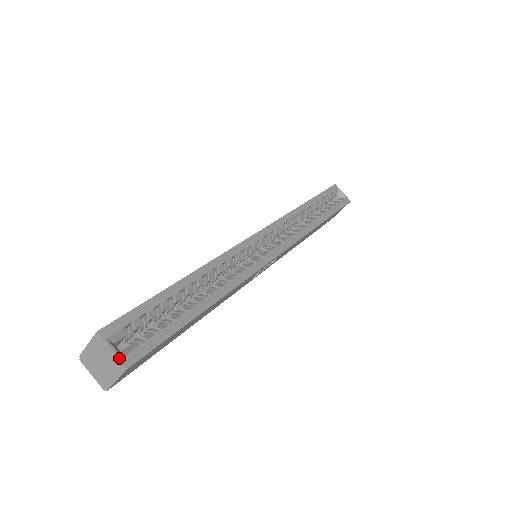
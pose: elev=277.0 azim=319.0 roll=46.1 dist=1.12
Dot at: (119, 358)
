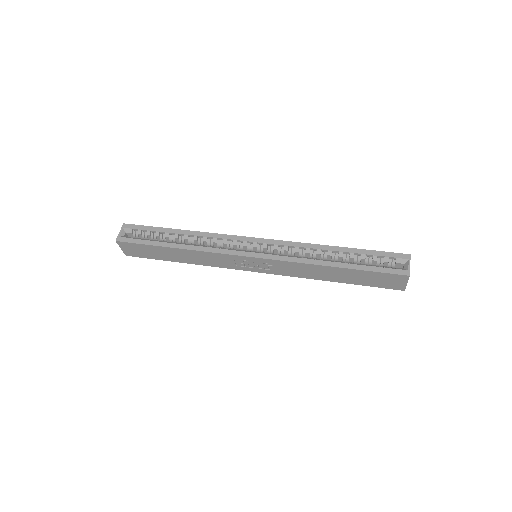
Dot at: (118, 236)
